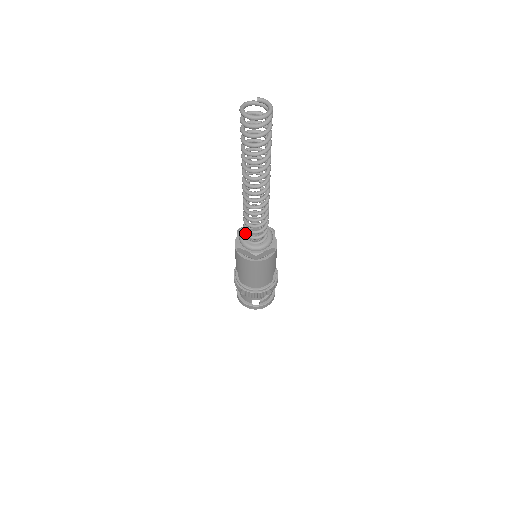
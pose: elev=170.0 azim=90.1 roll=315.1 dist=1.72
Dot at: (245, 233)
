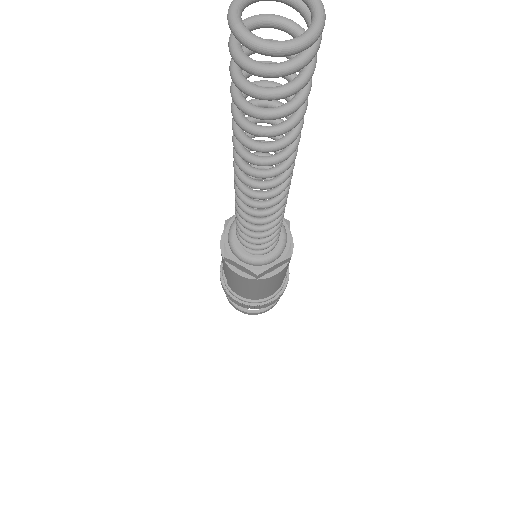
Dot at: (238, 237)
